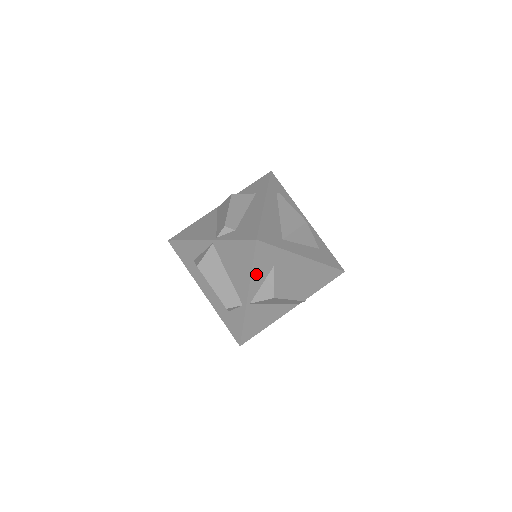
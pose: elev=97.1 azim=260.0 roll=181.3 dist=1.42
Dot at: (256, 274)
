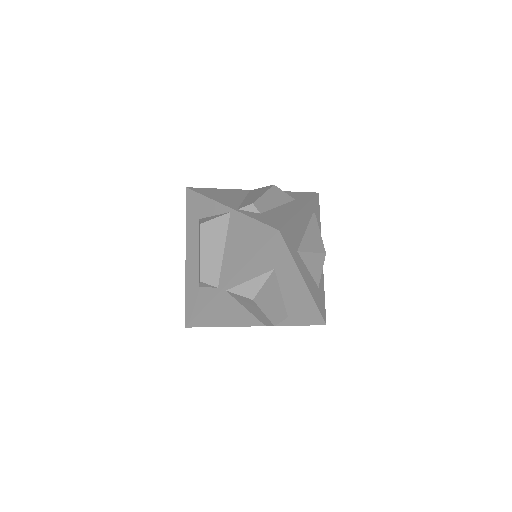
Dot at: (253, 265)
